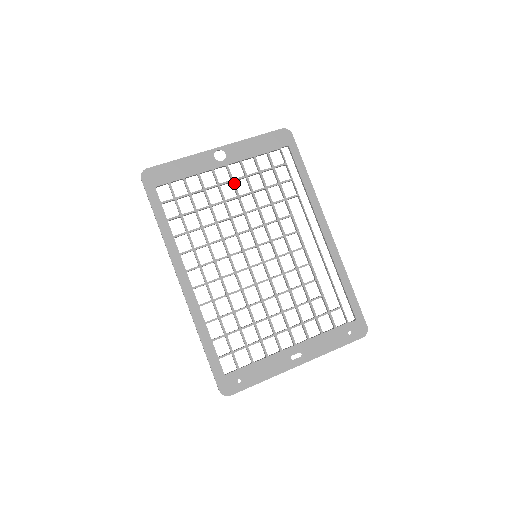
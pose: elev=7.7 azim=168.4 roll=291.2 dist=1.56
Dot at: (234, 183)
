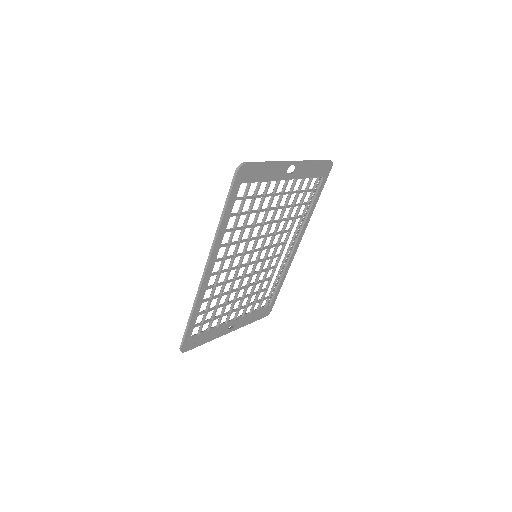
Dot at: occluded
